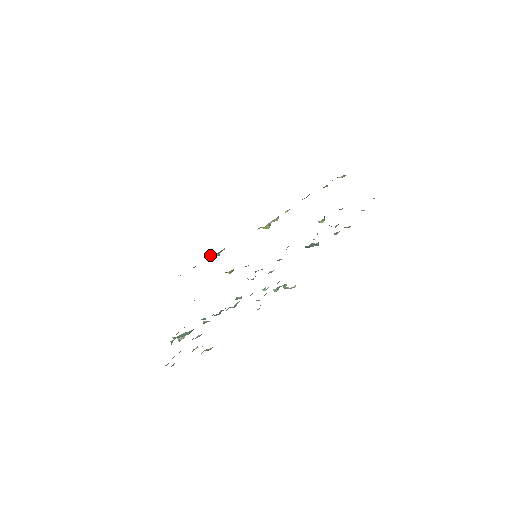
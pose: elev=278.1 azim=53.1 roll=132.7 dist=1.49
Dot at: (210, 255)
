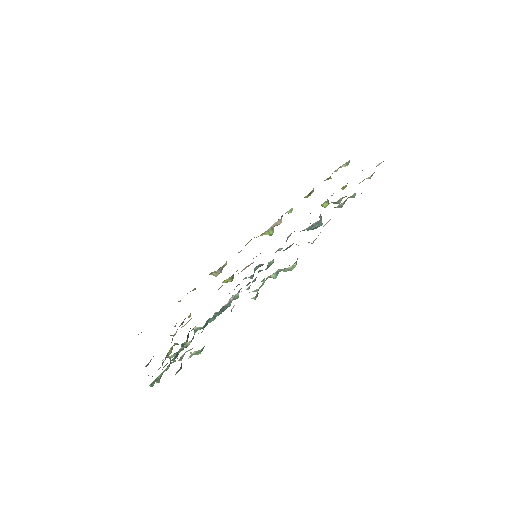
Dot at: (212, 274)
